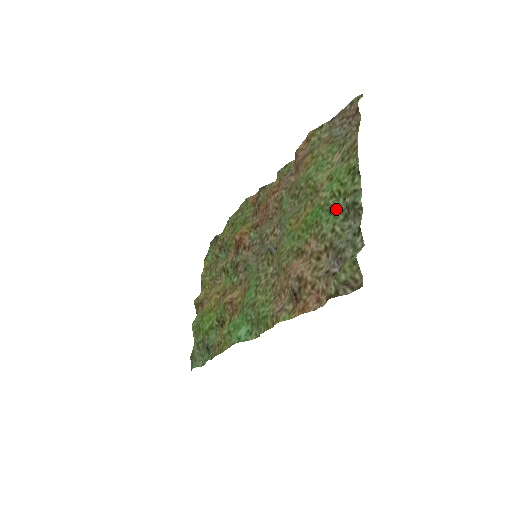
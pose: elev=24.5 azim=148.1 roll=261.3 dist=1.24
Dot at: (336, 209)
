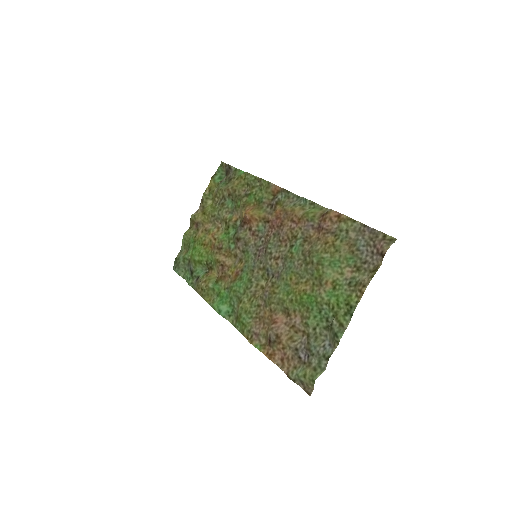
Dot at: (325, 315)
